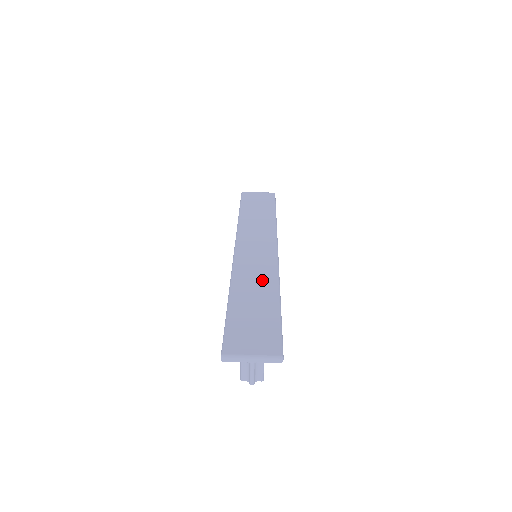
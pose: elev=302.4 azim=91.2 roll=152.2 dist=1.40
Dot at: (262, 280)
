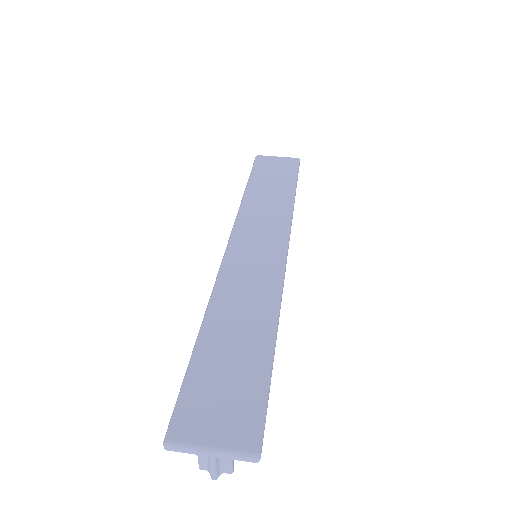
Dot at: (255, 300)
